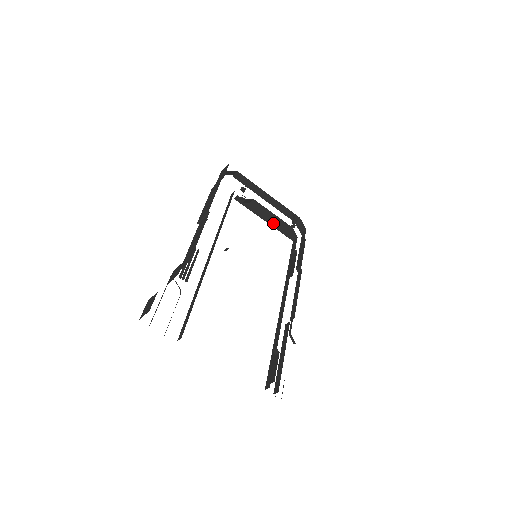
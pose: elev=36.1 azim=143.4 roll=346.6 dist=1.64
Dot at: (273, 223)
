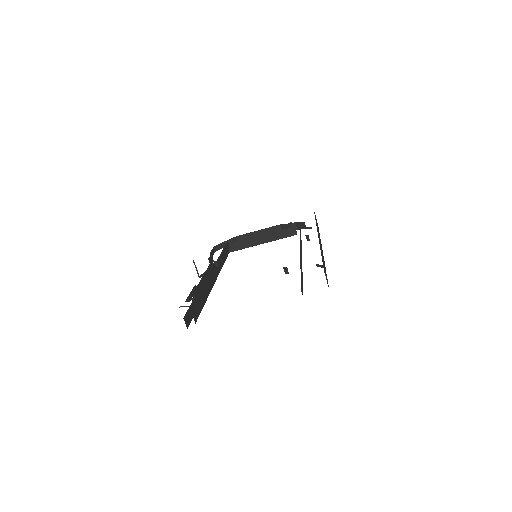
Dot at: (267, 237)
